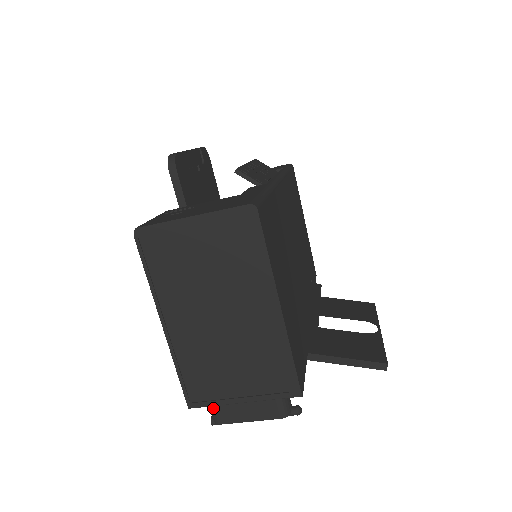
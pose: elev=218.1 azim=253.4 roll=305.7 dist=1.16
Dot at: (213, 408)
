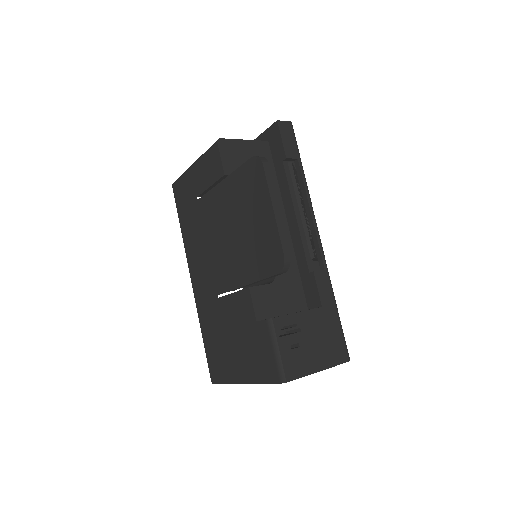
Dot at: occluded
